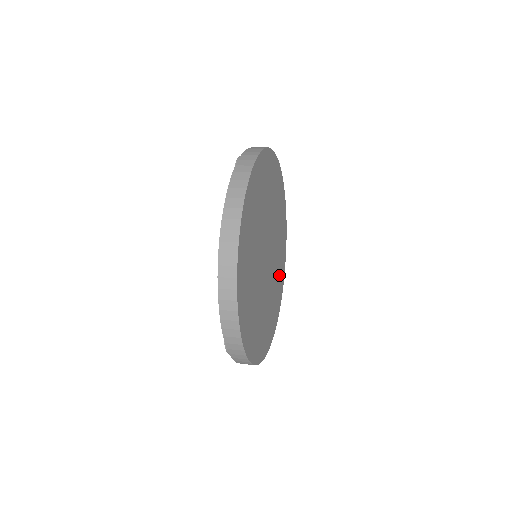
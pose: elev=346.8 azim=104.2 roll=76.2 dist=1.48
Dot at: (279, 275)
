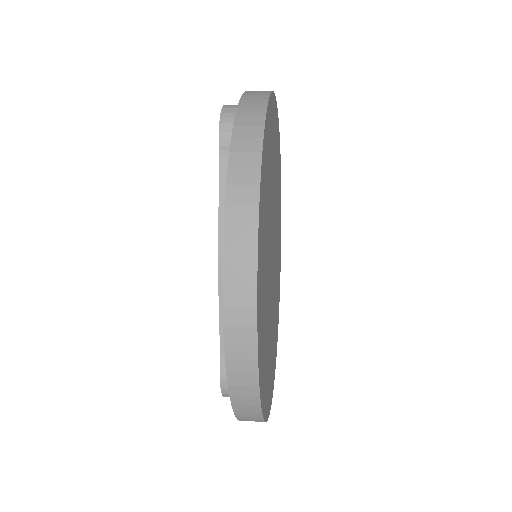
Dot at: (278, 269)
